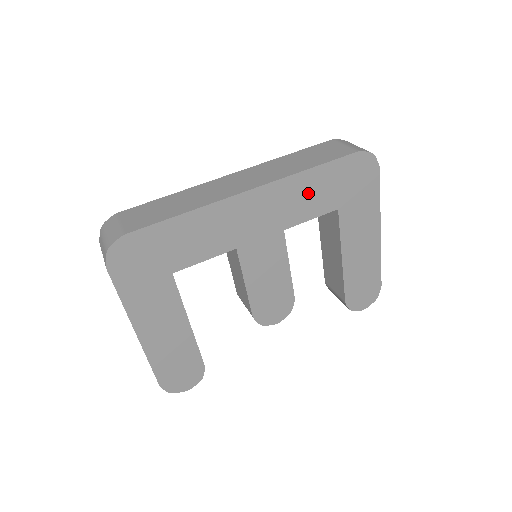
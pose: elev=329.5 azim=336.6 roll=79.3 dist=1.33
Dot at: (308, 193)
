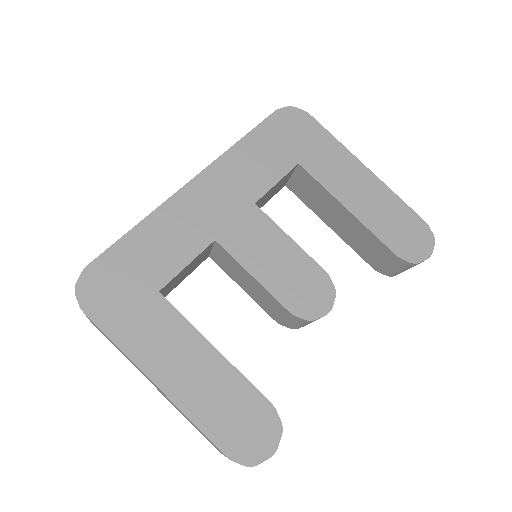
Dot at: (254, 161)
